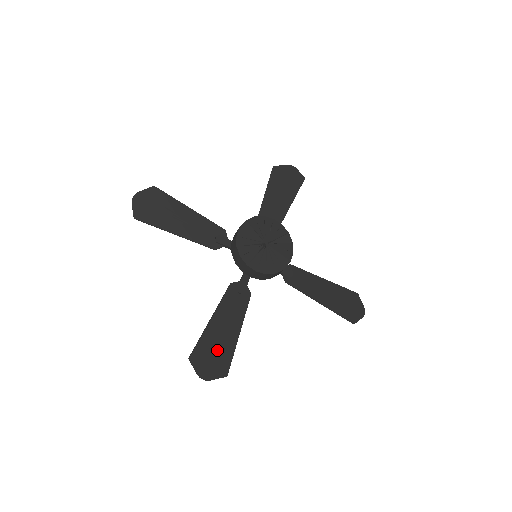
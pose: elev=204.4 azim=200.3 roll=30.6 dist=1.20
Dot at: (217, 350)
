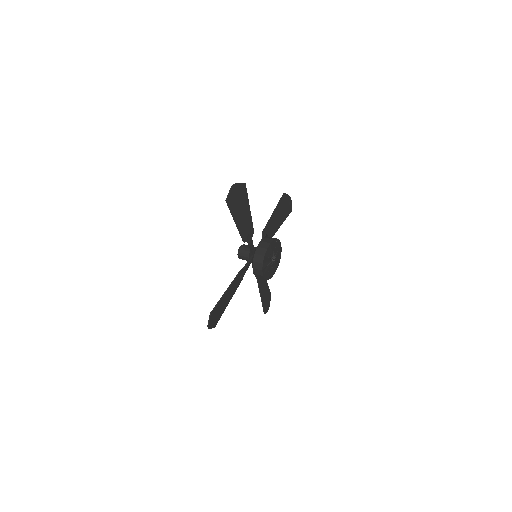
Dot at: (219, 311)
